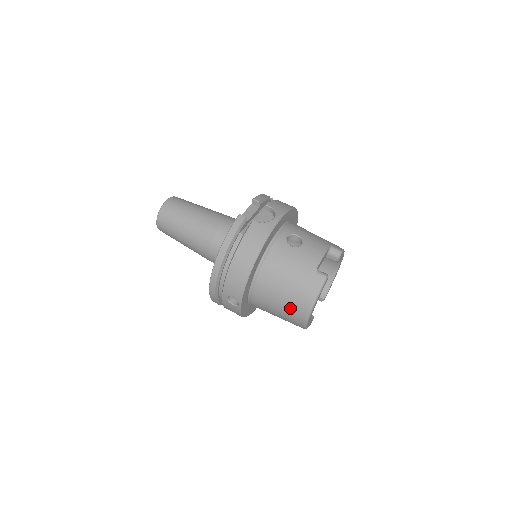
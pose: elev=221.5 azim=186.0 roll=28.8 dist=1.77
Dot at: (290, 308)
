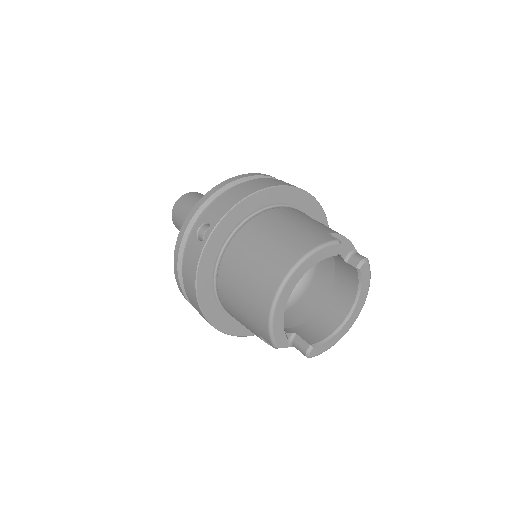
Dot at: (269, 260)
